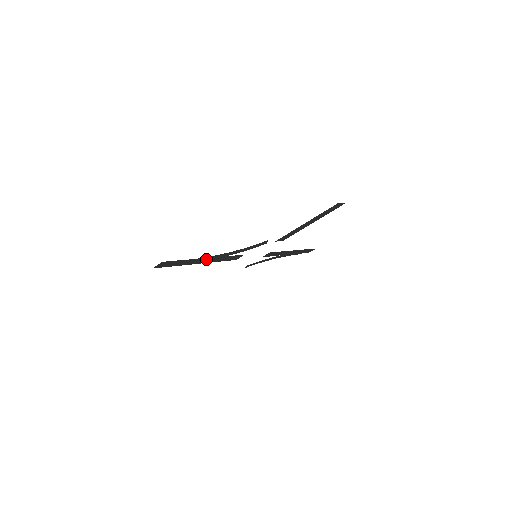
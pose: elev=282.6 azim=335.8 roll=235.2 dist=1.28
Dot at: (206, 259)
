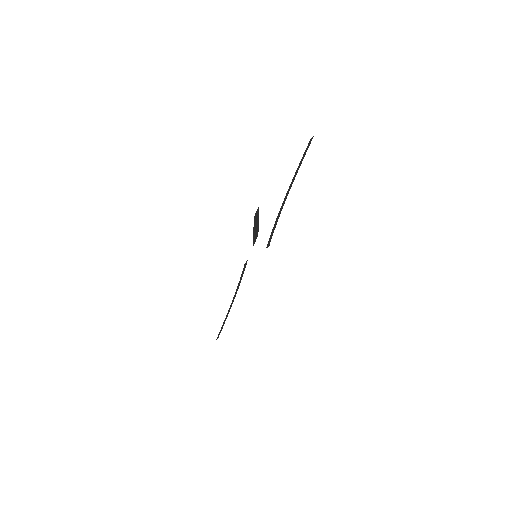
Dot at: occluded
